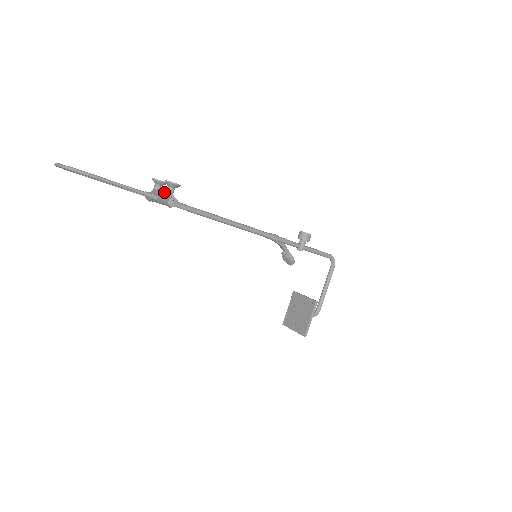
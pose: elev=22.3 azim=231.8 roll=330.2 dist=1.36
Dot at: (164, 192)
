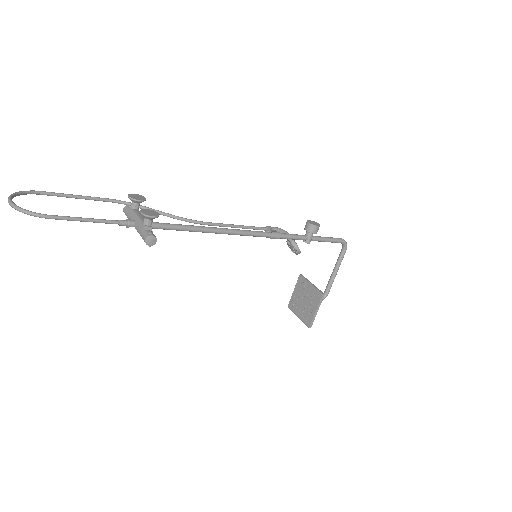
Dot at: (141, 222)
